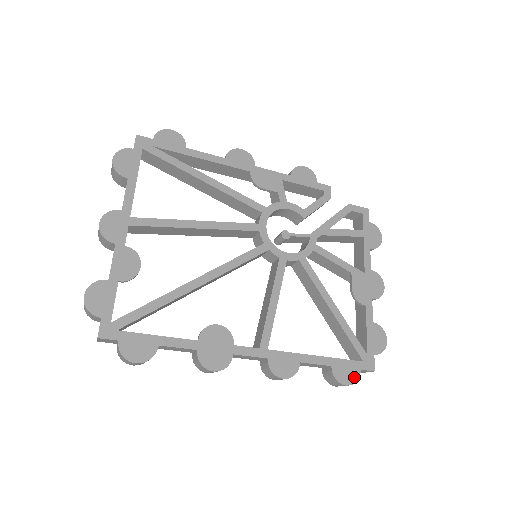
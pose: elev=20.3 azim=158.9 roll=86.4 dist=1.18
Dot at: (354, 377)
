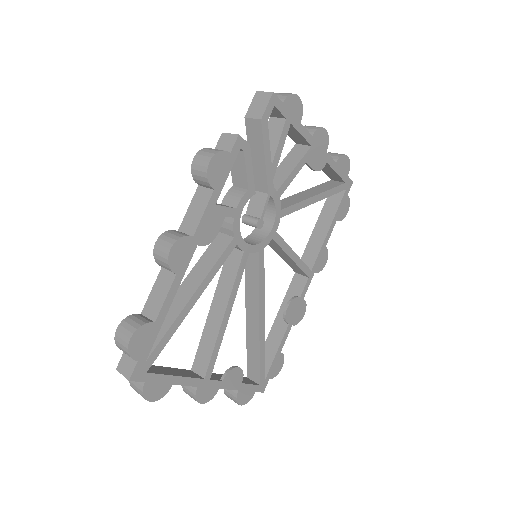
Dot at: (348, 203)
